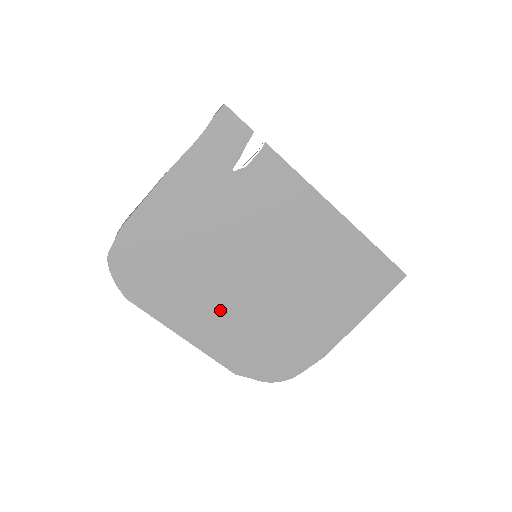
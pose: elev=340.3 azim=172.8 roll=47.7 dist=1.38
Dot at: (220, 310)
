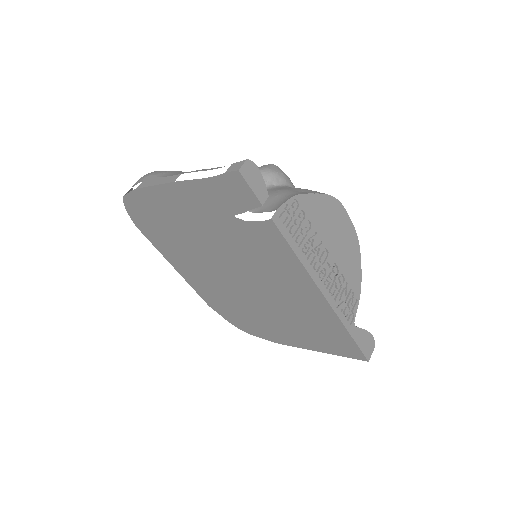
Dot at: (205, 275)
